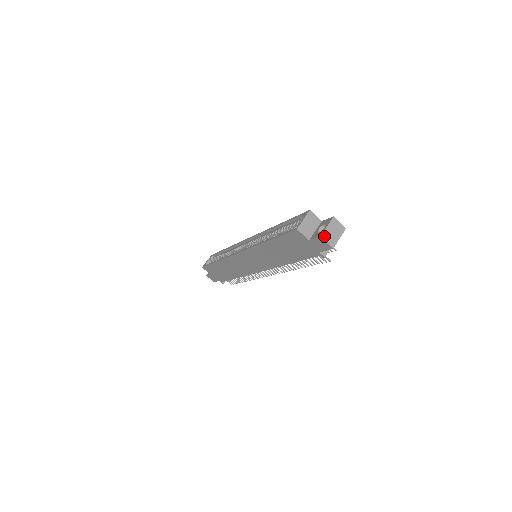
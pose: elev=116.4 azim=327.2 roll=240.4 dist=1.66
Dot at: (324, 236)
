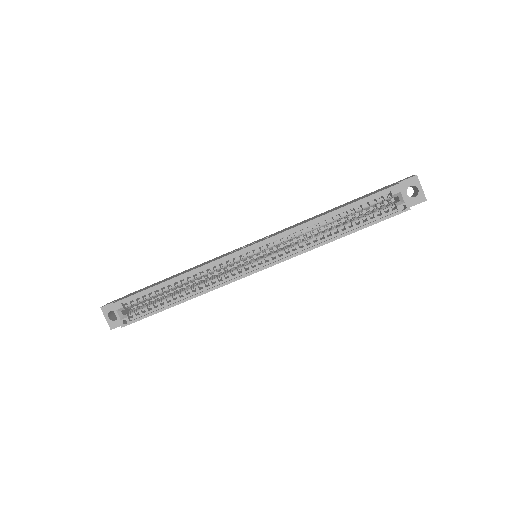
Dot at: (425, 197)
